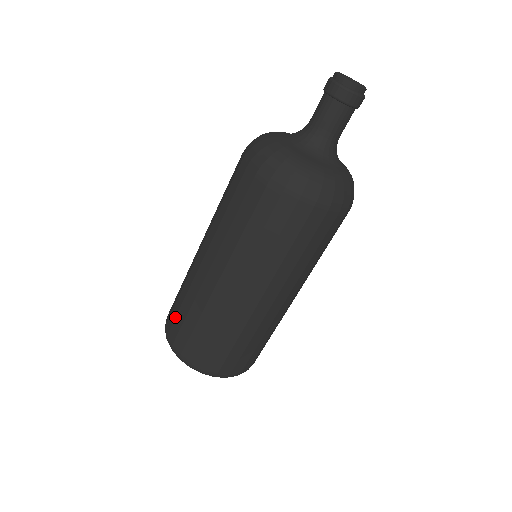
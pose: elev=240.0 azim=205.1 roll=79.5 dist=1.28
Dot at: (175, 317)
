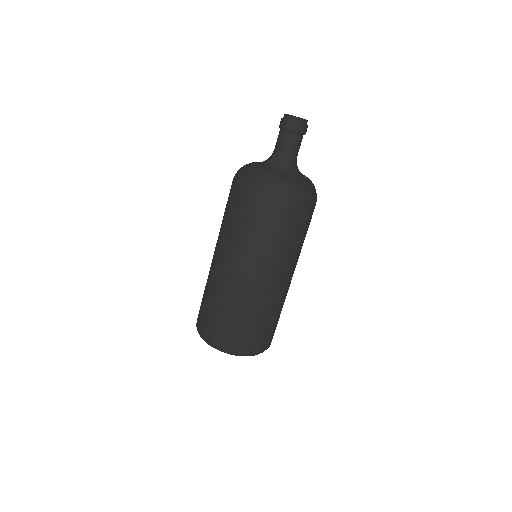
Dot at: (224, 328)
